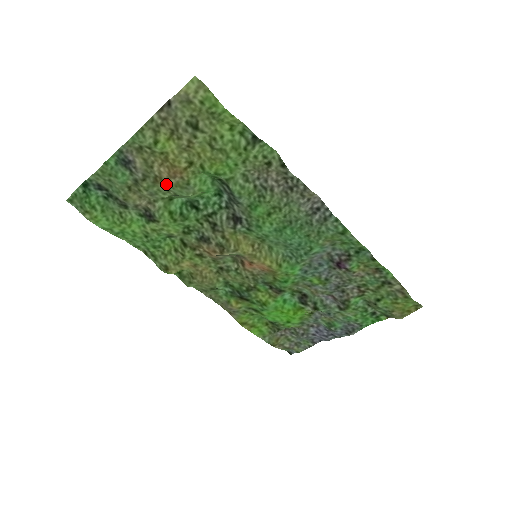
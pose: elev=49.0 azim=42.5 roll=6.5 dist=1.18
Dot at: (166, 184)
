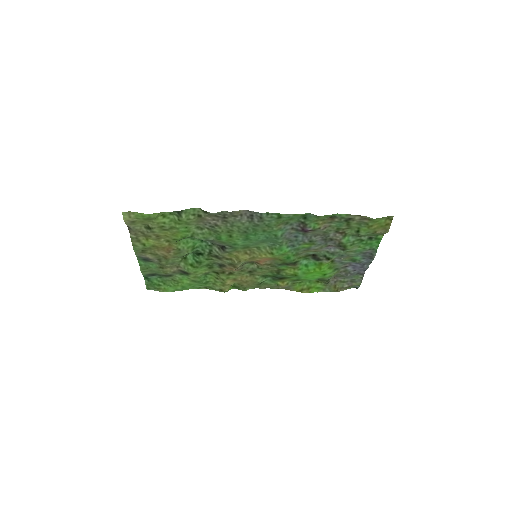
Dot at: (171, 256)
